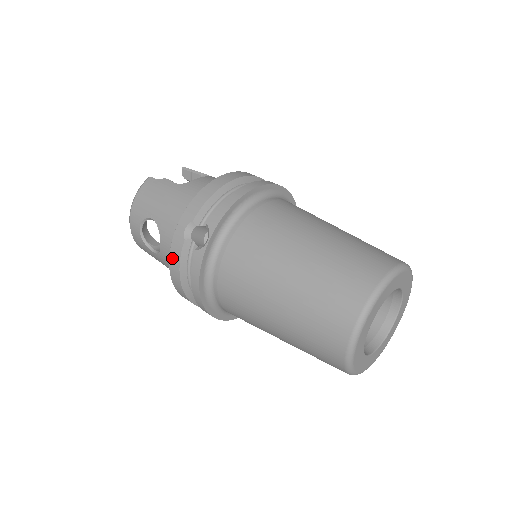
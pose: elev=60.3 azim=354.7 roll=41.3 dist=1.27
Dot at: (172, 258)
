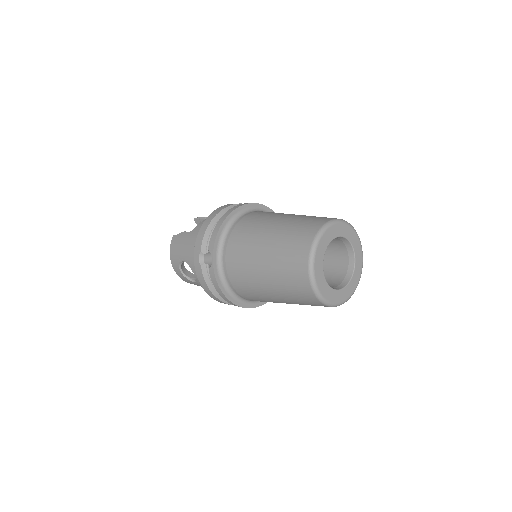
Dot at: (200, 280)
